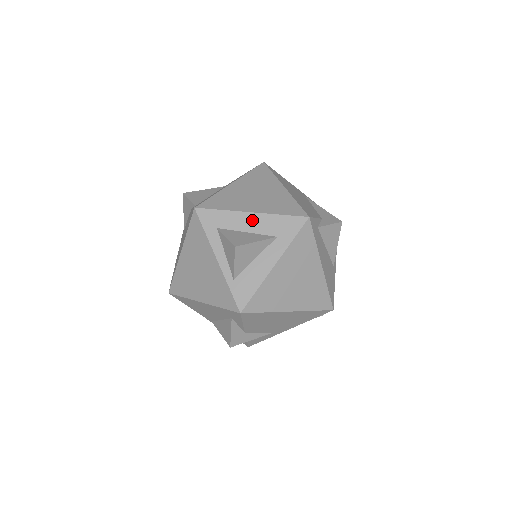
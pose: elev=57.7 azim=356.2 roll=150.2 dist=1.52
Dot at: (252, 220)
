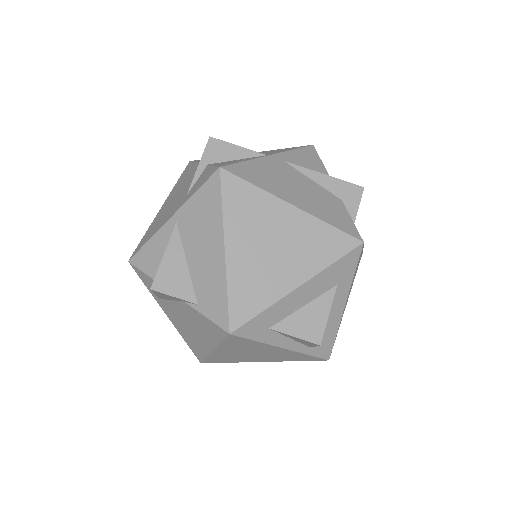
Dot at: (304, 292)
